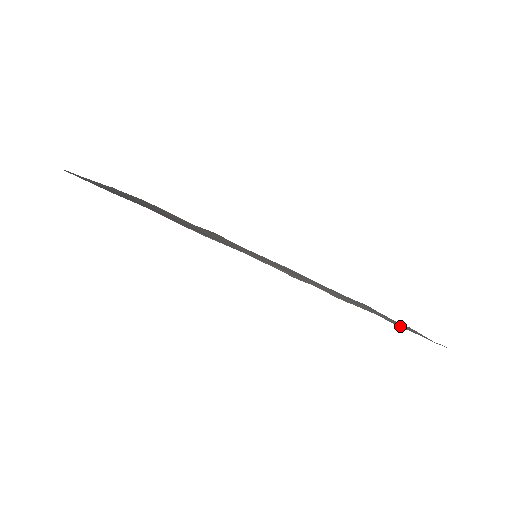
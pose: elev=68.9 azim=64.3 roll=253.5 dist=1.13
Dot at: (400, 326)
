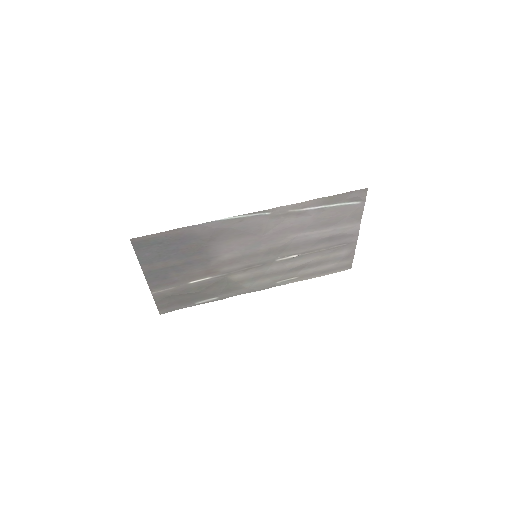
Dot at: (335, 197)
